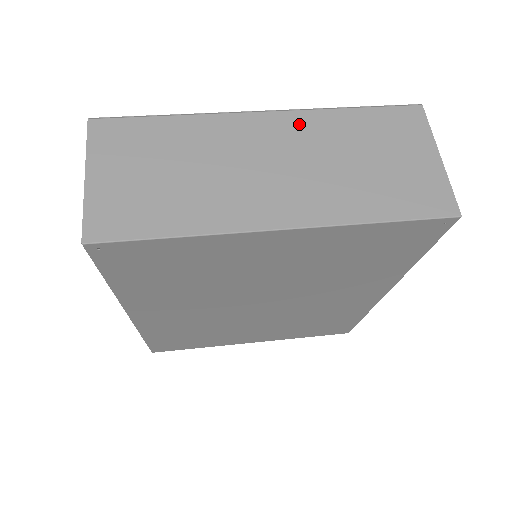
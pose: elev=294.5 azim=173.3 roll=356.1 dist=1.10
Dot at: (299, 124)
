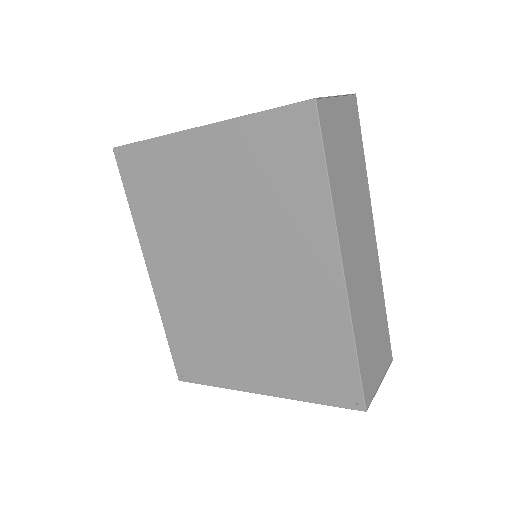
Dot at: occluded
